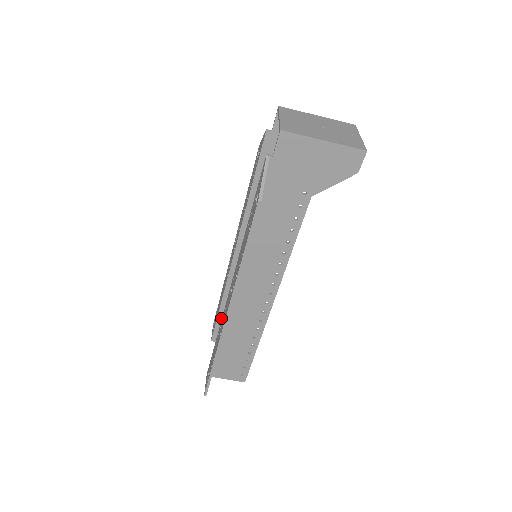
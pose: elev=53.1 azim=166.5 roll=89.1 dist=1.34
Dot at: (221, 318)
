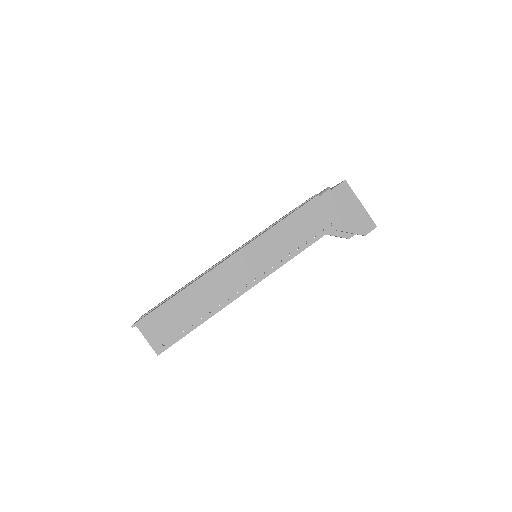
Dot at: occluded
